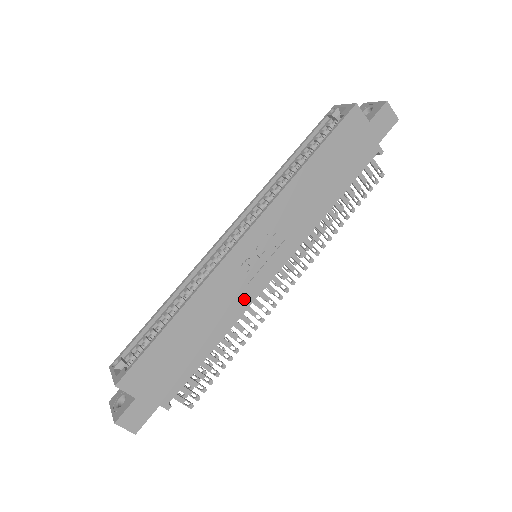
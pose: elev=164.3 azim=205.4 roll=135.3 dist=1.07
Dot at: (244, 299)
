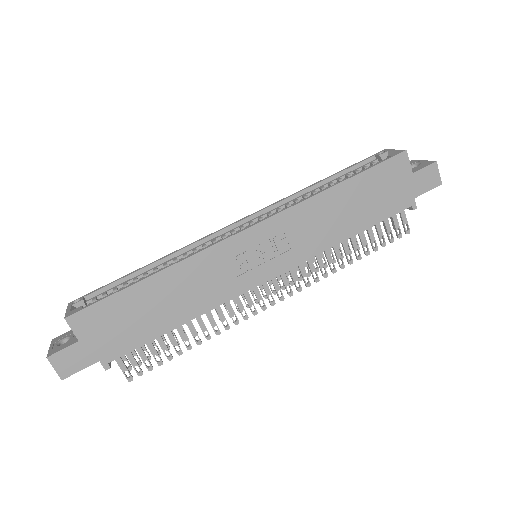
Dot at: (227, 290)
